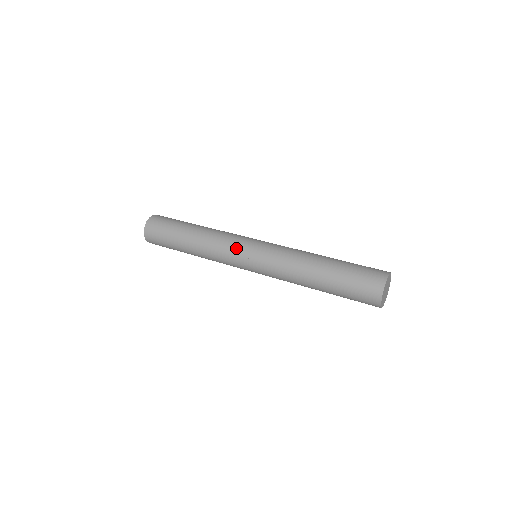
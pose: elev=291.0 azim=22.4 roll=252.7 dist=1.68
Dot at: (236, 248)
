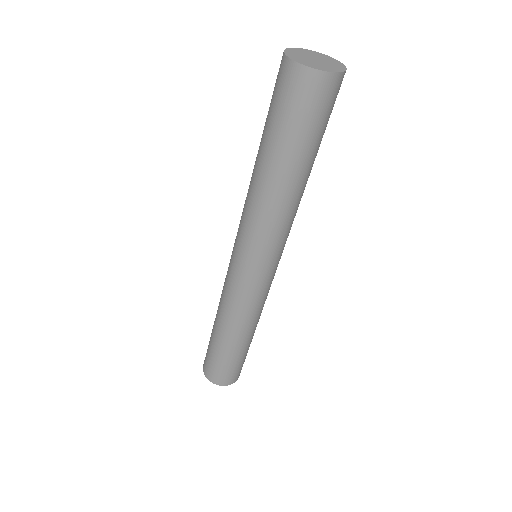
Dot at: occluded
